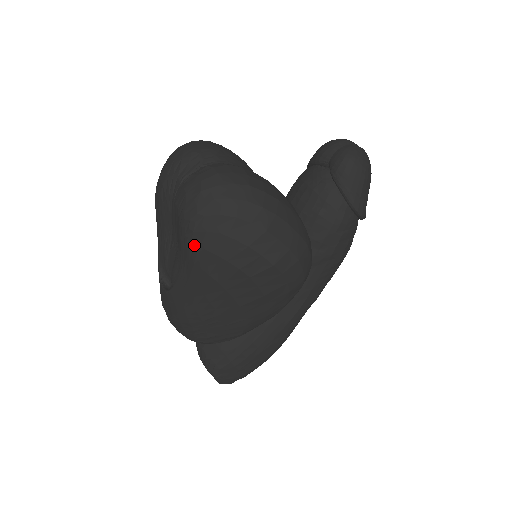
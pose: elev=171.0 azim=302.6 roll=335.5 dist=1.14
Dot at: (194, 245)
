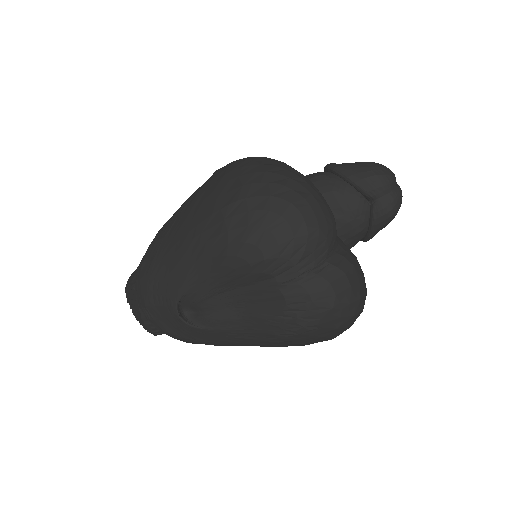
Dot at: (288, 339)
